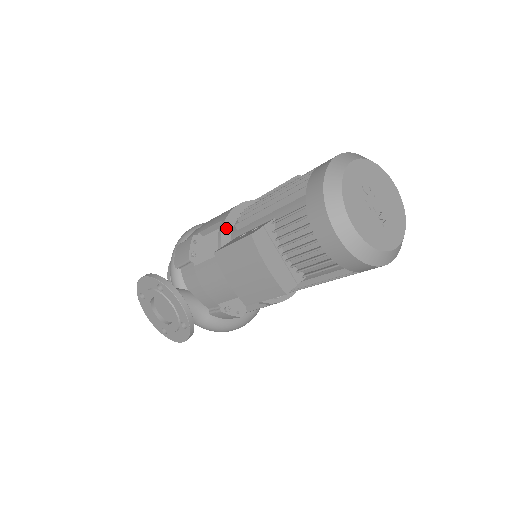
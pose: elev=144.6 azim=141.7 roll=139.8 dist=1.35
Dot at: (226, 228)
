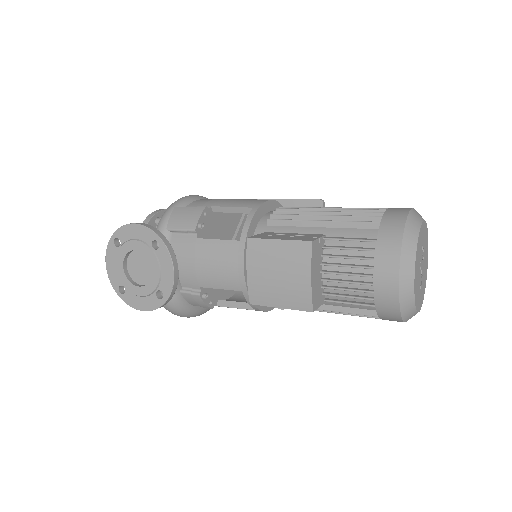
Dot at: (255, 218)
